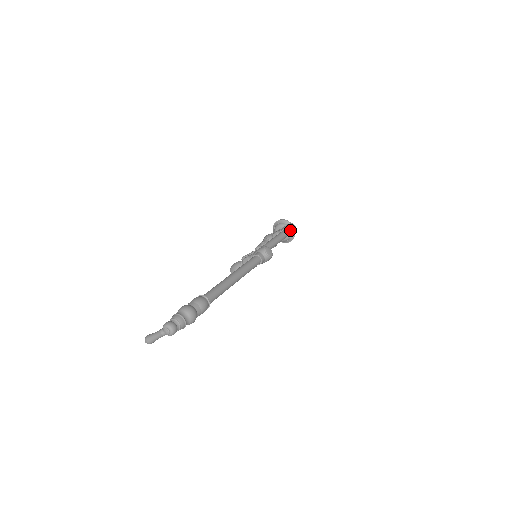
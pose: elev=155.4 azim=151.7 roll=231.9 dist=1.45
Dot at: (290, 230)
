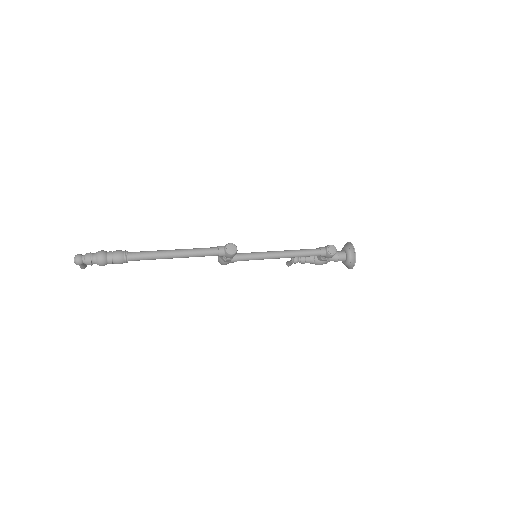
Dot at: (325, 250)
